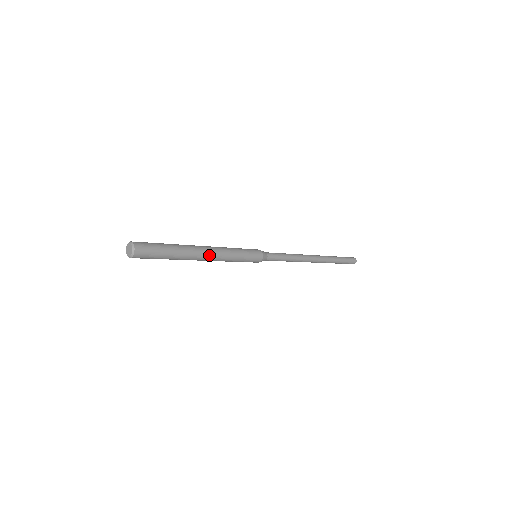
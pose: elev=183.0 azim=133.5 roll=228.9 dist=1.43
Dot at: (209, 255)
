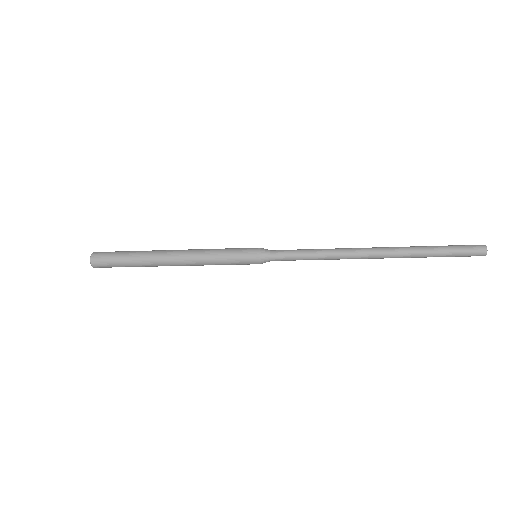
Dot at: (176, 254)
